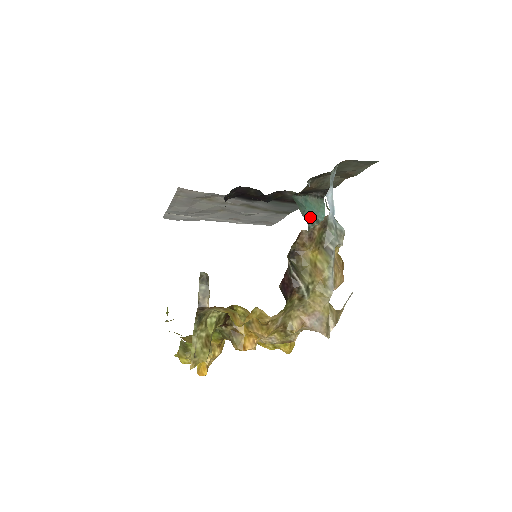
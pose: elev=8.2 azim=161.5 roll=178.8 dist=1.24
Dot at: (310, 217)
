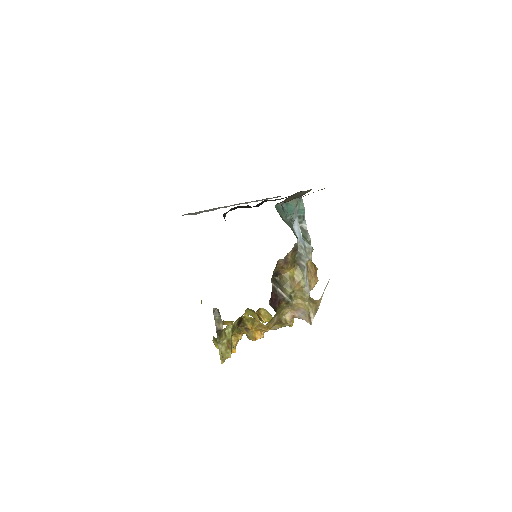
Dot at: (293, 216)
